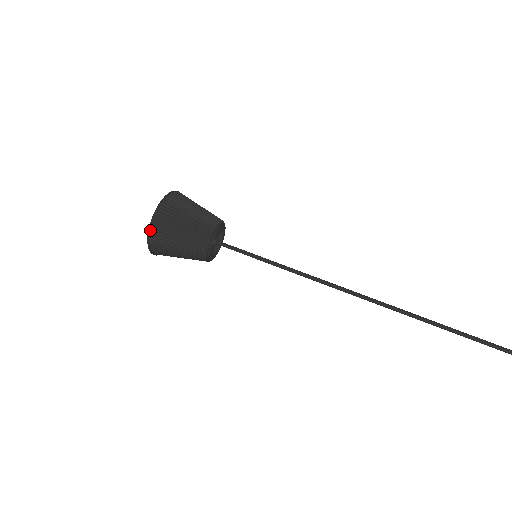
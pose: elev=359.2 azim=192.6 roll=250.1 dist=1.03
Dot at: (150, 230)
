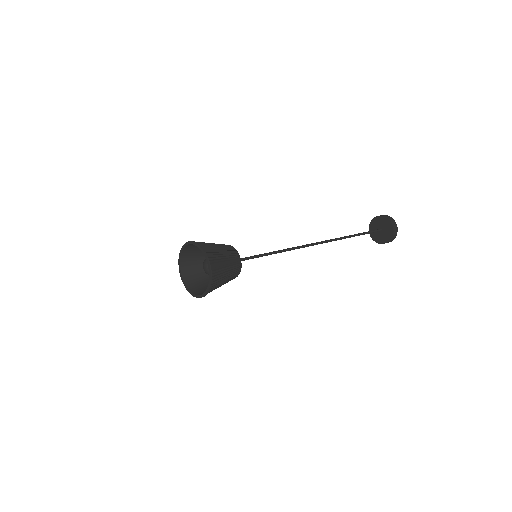
Dot at: (211, 274)
